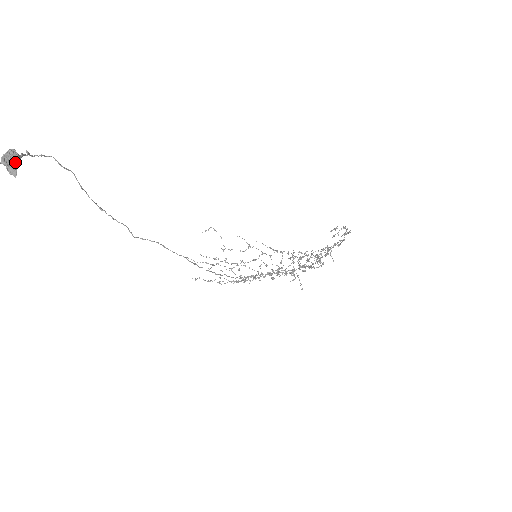
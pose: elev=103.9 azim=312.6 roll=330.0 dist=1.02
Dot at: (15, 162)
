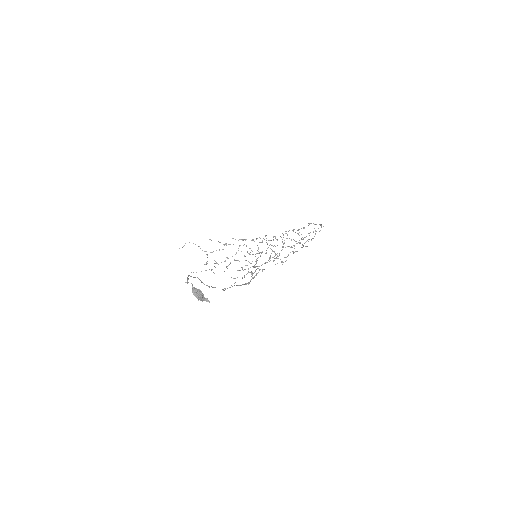
Dot at: (202, 294)
